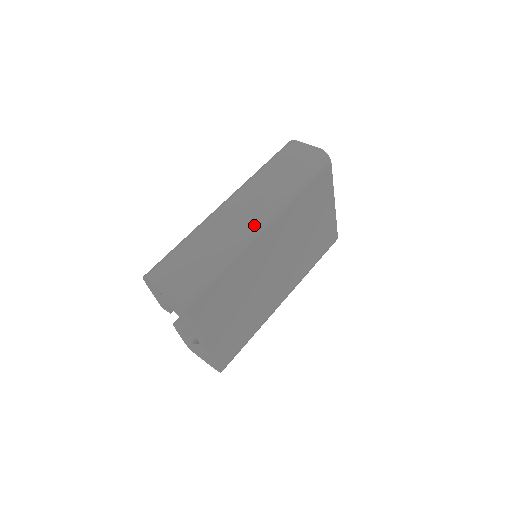
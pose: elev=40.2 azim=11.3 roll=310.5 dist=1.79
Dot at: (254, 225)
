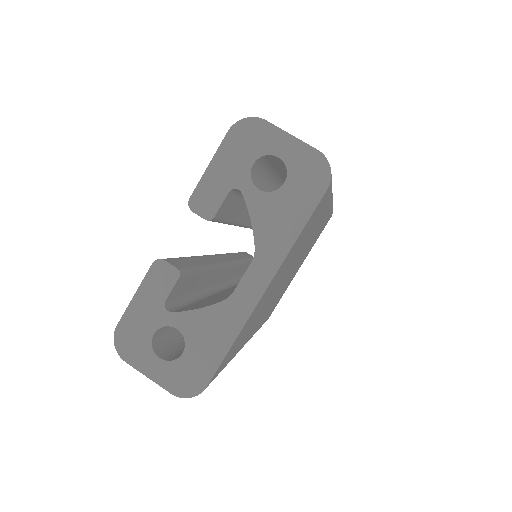
Dot at: occluded
